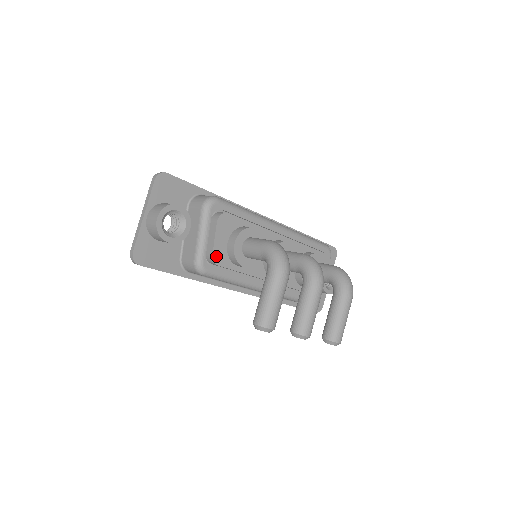
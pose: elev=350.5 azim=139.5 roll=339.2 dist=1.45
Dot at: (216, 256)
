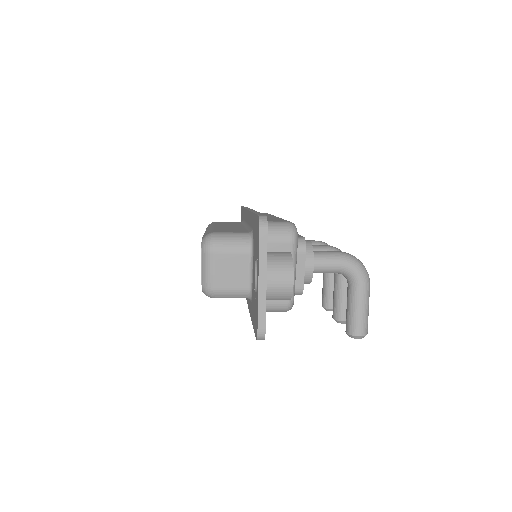
Dot at: (302, 287)
